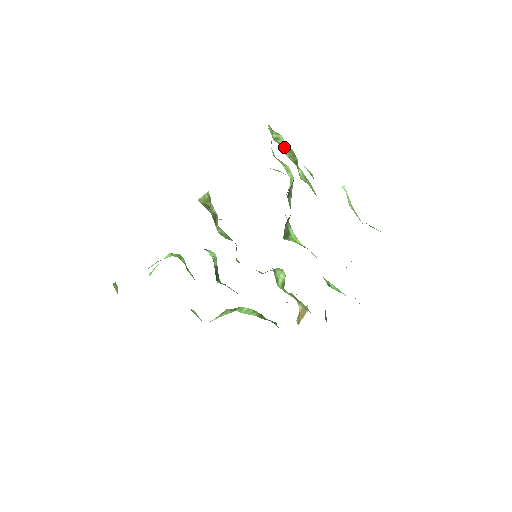
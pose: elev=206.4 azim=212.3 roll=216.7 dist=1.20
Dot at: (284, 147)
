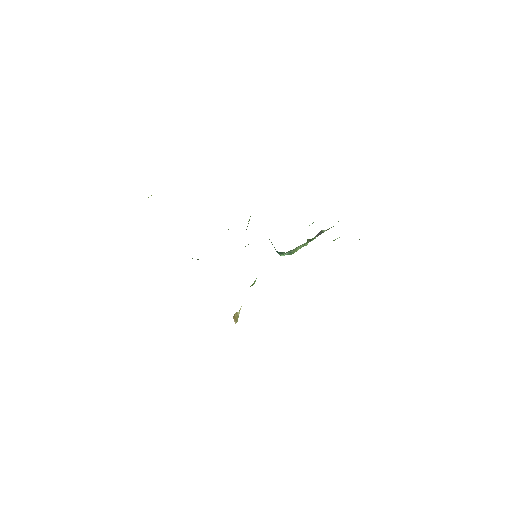
Dot at: occluded
